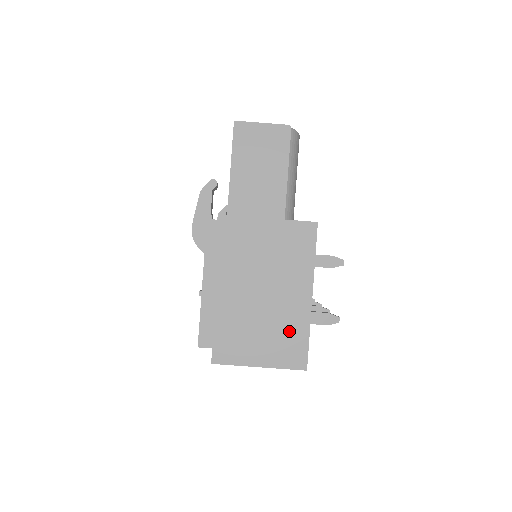
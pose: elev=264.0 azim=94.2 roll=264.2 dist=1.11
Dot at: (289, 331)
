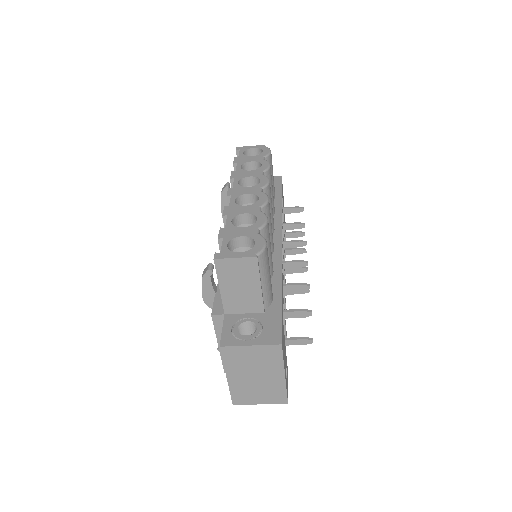
Dot at: (274, 390)
